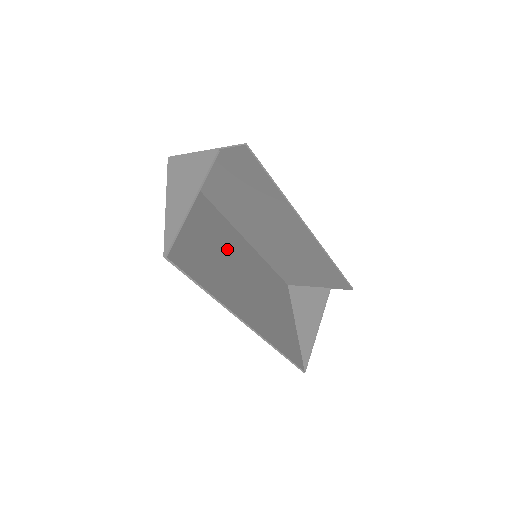
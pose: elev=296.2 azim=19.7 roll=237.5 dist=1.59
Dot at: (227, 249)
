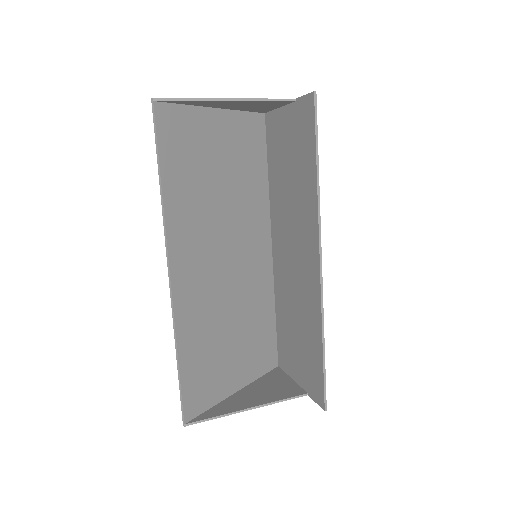
Dot at: (237, 221)
